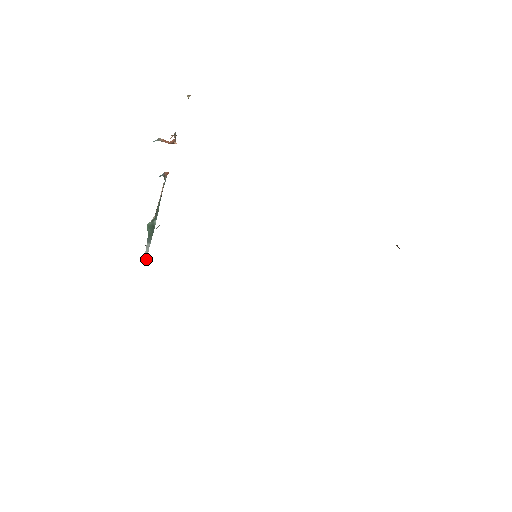
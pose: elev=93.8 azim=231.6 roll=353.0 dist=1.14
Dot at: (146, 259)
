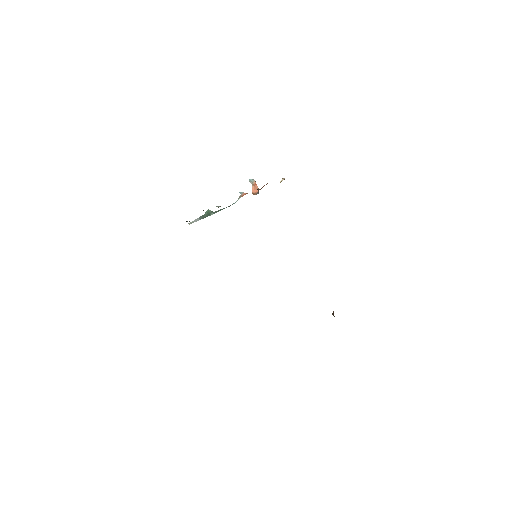
Dot at: occluded
